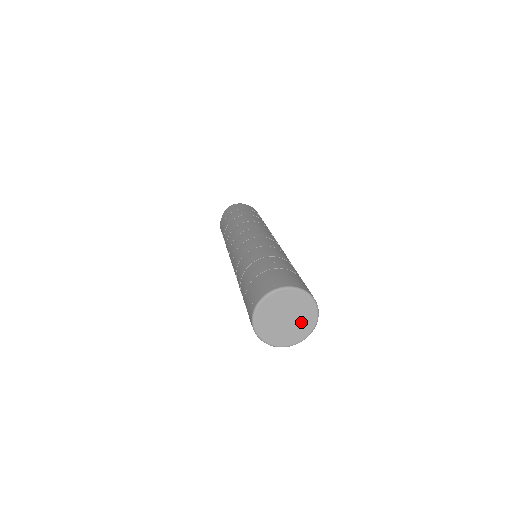
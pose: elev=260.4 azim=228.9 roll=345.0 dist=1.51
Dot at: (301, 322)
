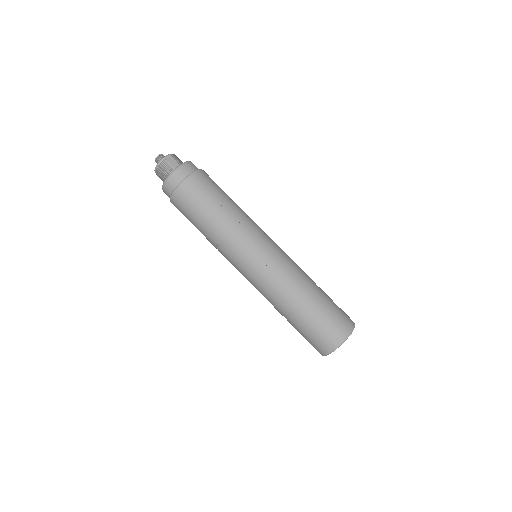
Dot at: occluded
